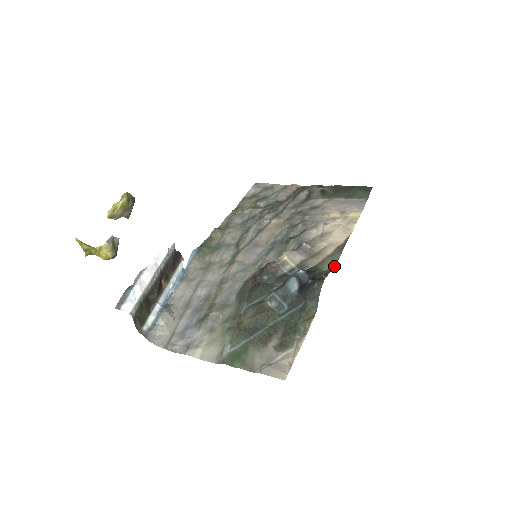
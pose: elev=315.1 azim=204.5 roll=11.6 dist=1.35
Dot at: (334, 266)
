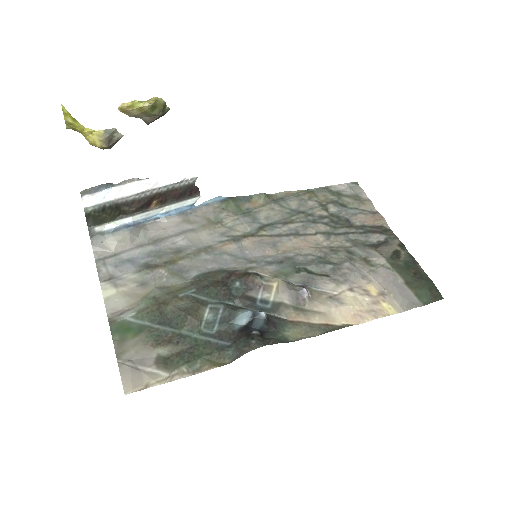
Dot at: (297, 340)
